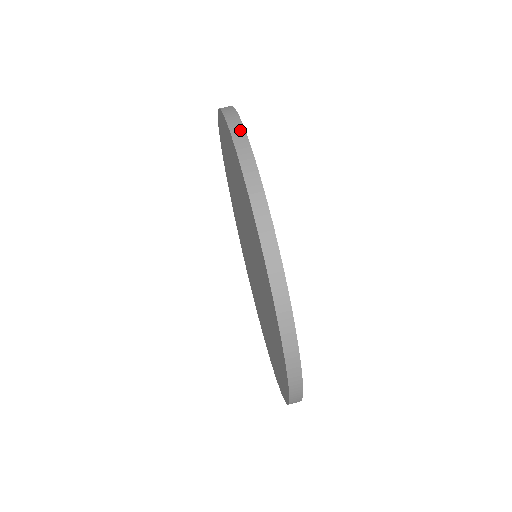
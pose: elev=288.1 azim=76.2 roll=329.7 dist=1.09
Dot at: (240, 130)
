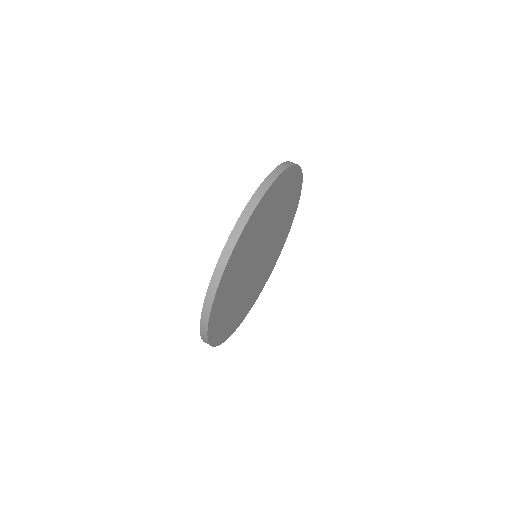
Dot at: (278, 173)
